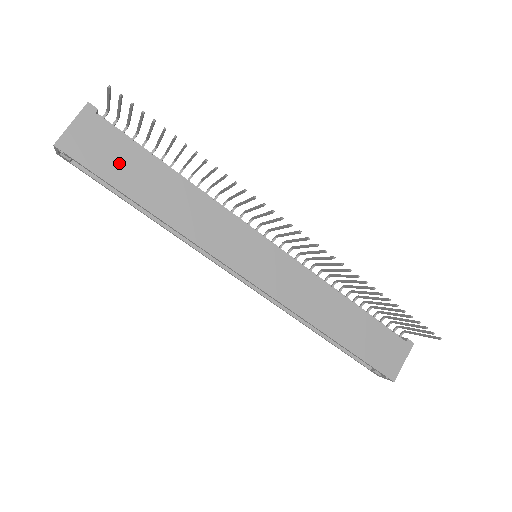
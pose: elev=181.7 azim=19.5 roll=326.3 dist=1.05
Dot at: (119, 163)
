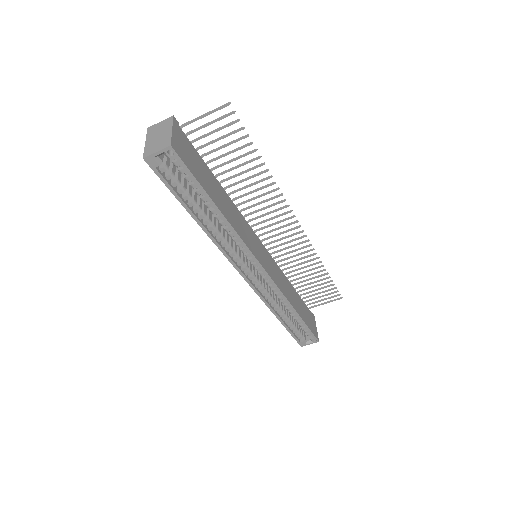
Dot at: (200, 170)
